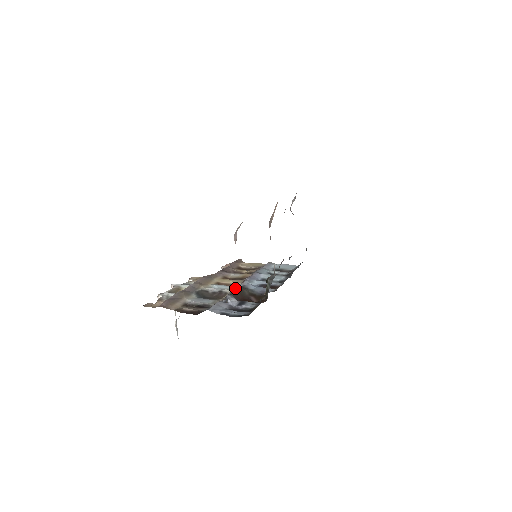
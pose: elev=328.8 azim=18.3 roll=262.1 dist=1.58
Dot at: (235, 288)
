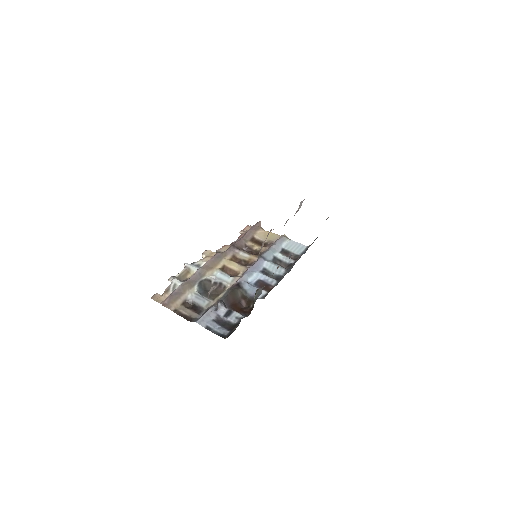
Dot at: (234, 282)
